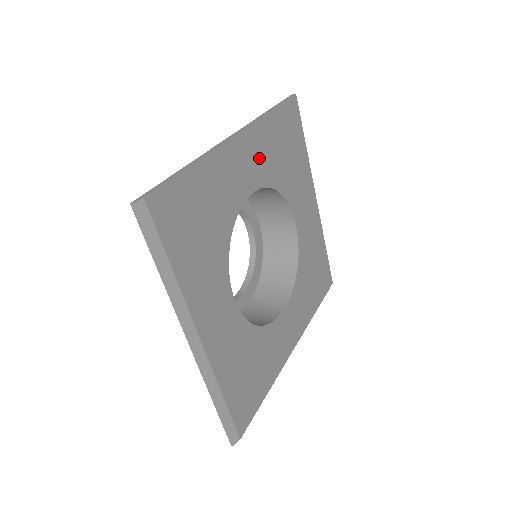
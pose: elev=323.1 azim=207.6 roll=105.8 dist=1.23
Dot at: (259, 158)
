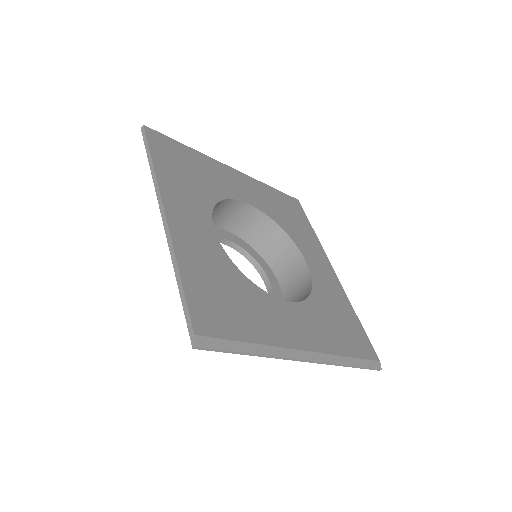
Dot at: (188, 202)
